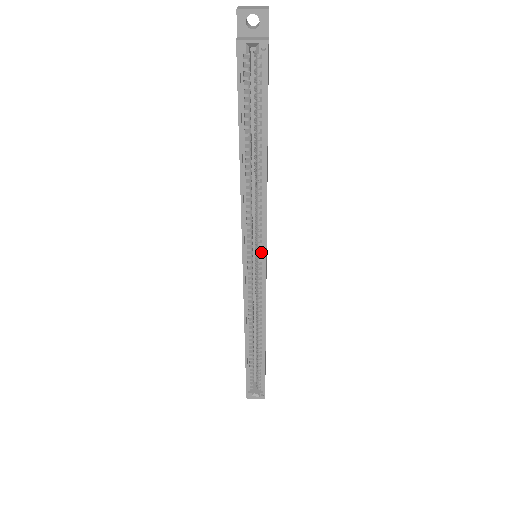
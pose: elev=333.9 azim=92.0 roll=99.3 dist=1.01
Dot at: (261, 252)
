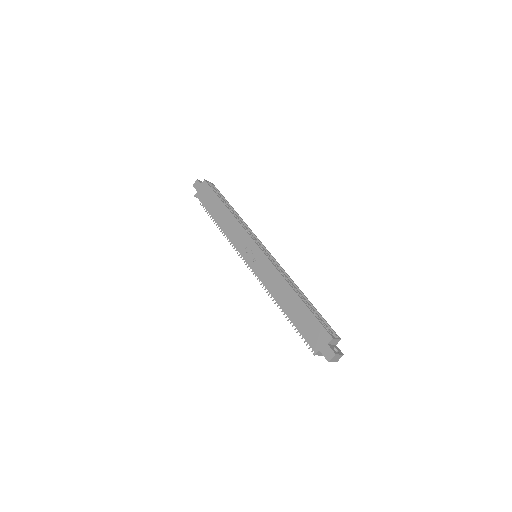
Dot at: occluded
